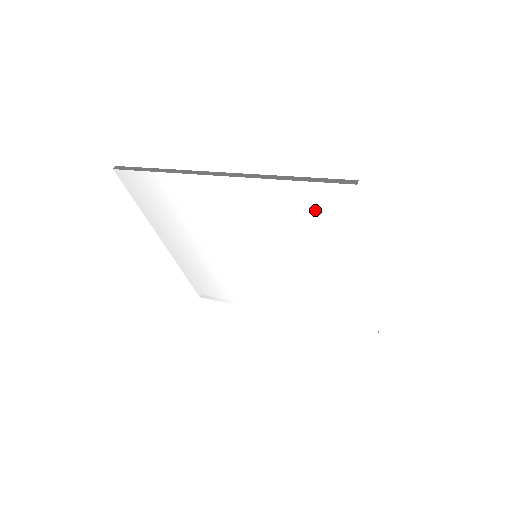
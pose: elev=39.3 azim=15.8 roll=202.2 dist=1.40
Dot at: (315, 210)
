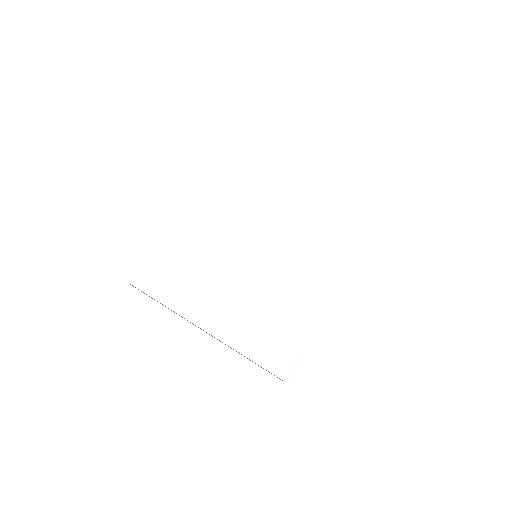
Dot at: (235, 177)
